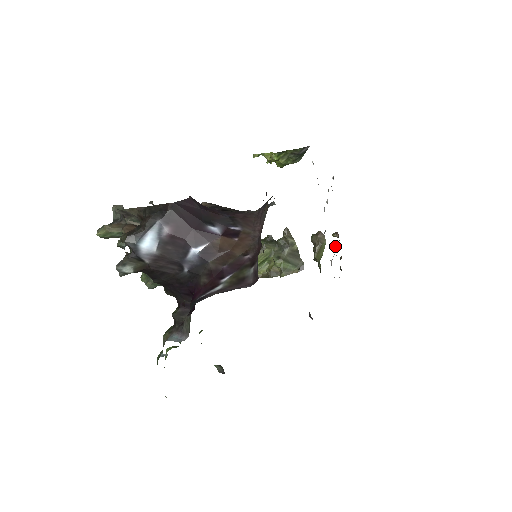
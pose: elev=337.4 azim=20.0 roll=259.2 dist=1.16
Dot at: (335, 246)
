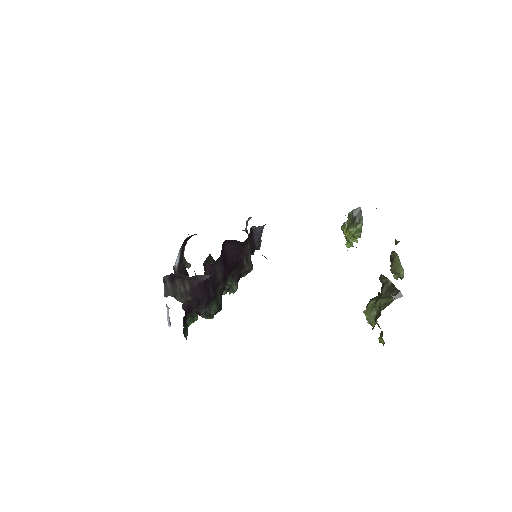
Dot at: occluded
